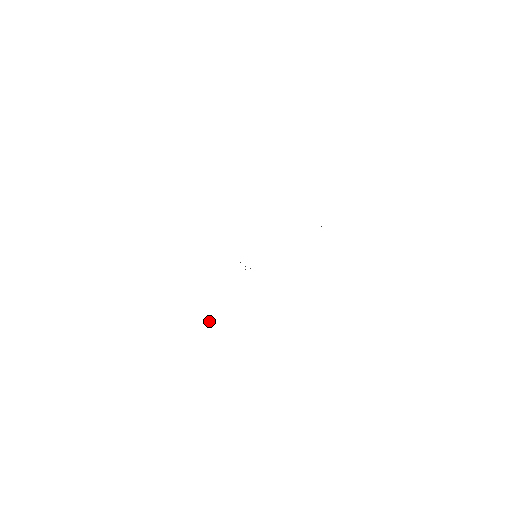
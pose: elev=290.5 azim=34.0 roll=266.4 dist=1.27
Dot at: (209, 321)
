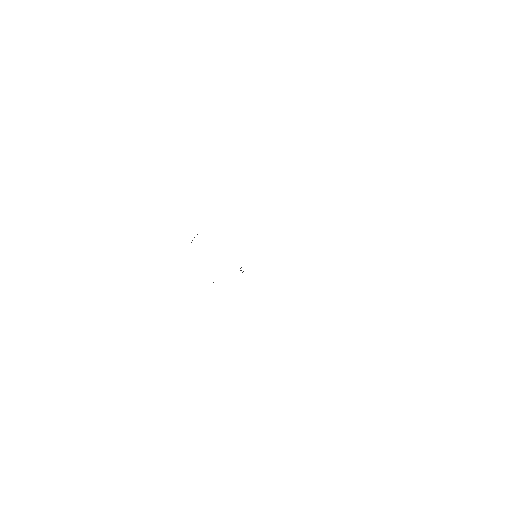
Dot at: occluded
